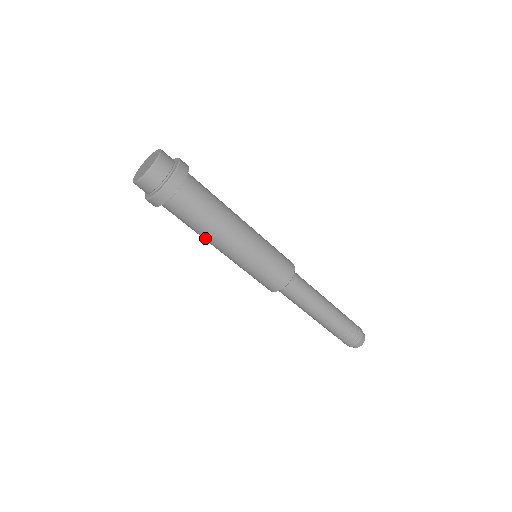
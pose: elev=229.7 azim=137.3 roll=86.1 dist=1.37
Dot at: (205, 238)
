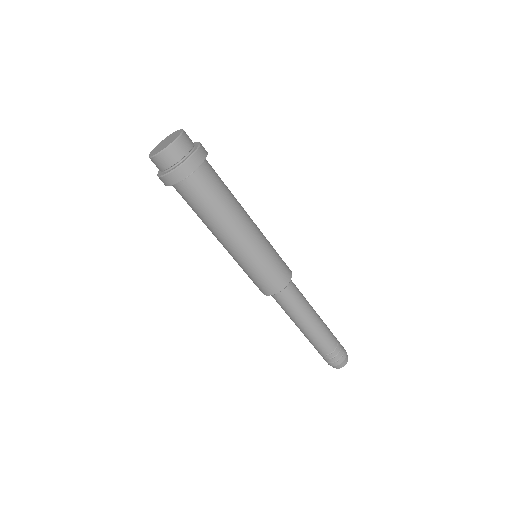
Dot at: (224, 221)
